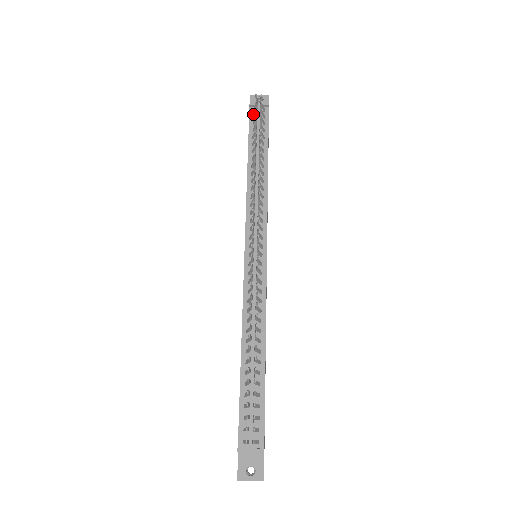
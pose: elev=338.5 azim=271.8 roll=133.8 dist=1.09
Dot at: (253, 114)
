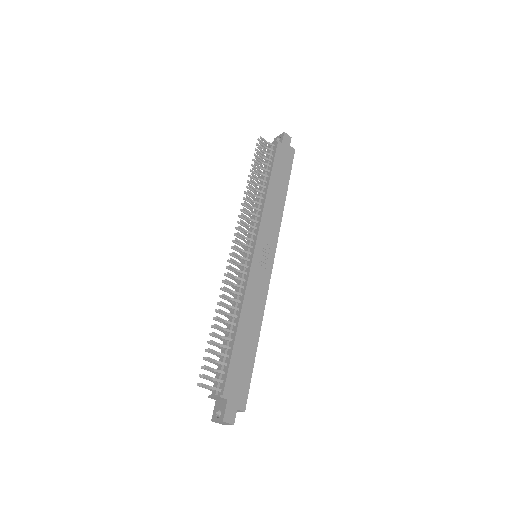
Dot at: (268, 152)
